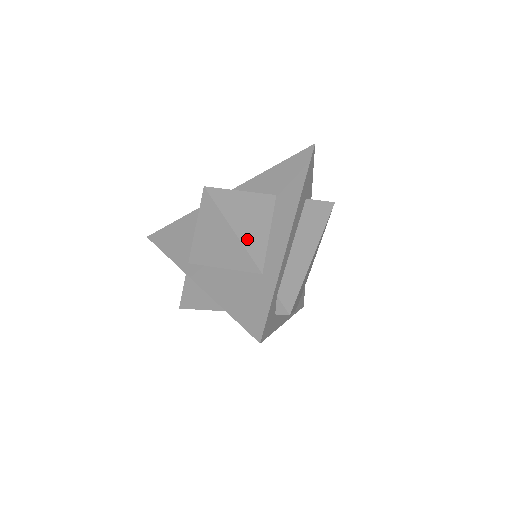
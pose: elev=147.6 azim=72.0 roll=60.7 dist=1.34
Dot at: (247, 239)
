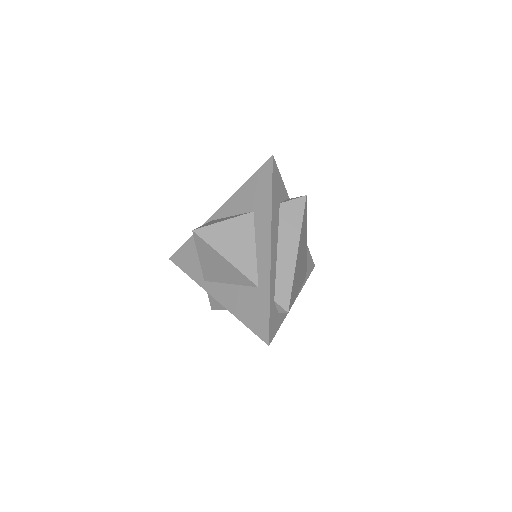
Dot at: (239, 262)
